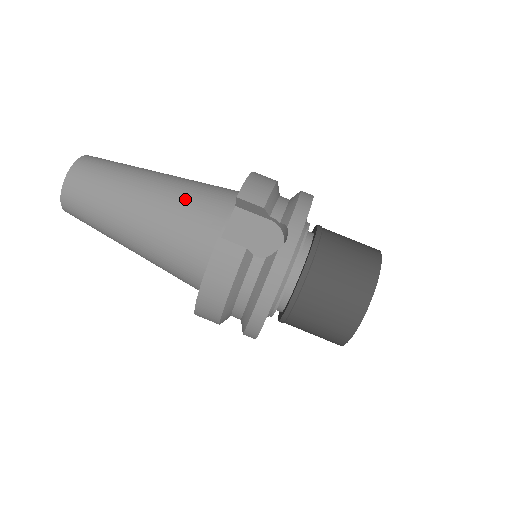
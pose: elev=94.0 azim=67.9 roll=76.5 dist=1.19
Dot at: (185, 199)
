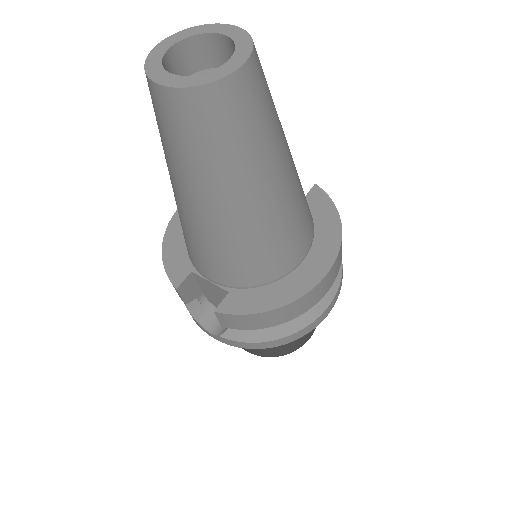
Dot at: (212, 246)
